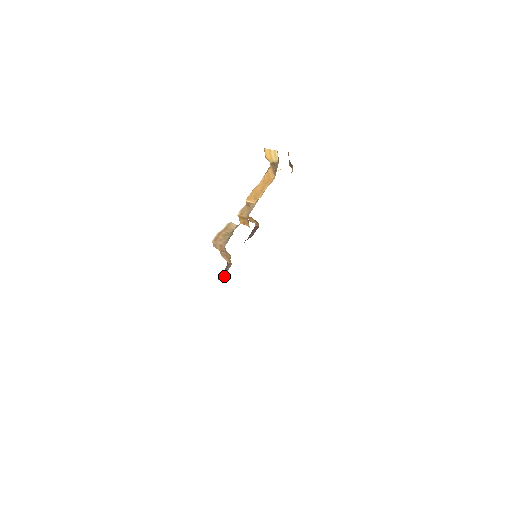
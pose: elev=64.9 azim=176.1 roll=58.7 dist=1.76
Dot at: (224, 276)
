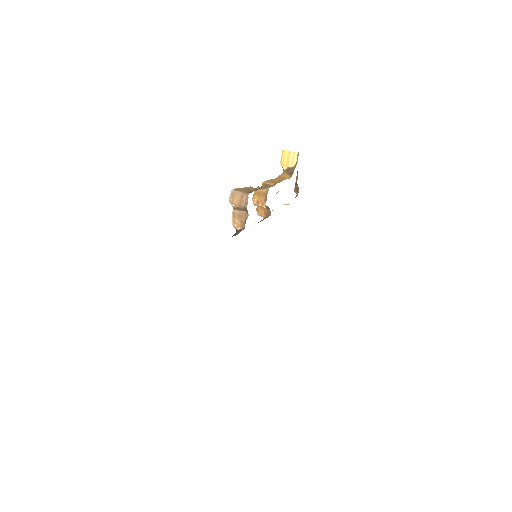
Dot at: (237, 234)
